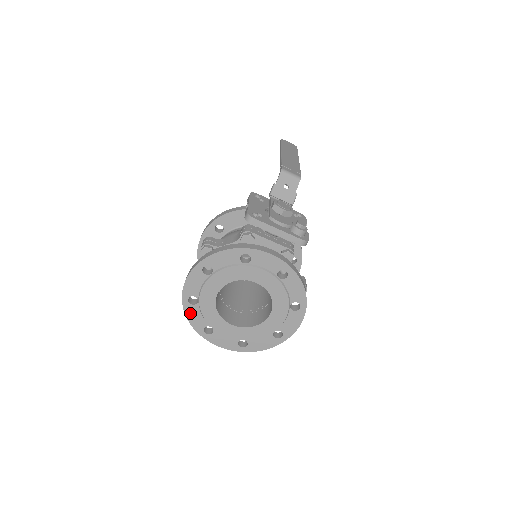
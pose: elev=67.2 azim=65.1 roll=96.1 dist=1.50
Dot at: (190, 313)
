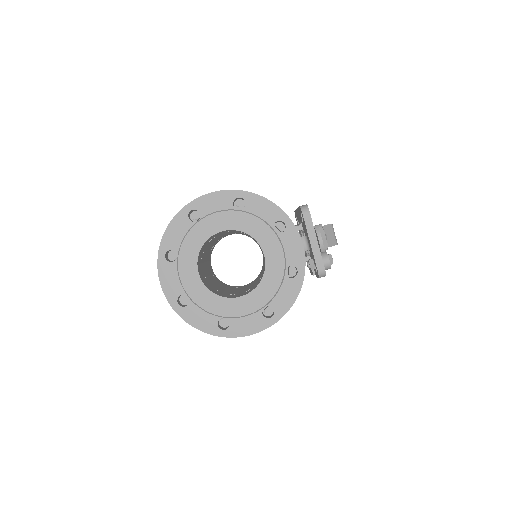
Dot at: (177, 224)
